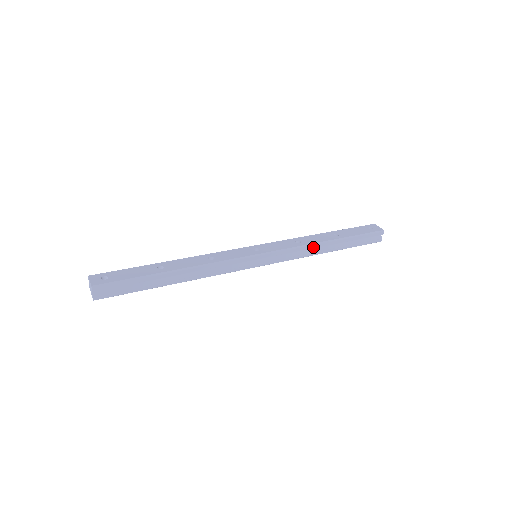
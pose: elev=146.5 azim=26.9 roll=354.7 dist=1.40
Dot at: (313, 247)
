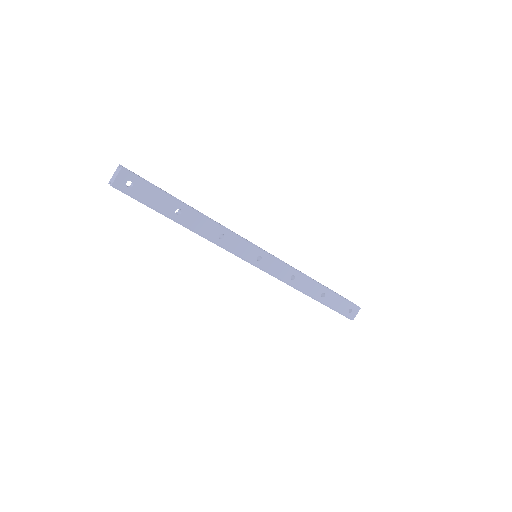
Dot at: (295, 288)
